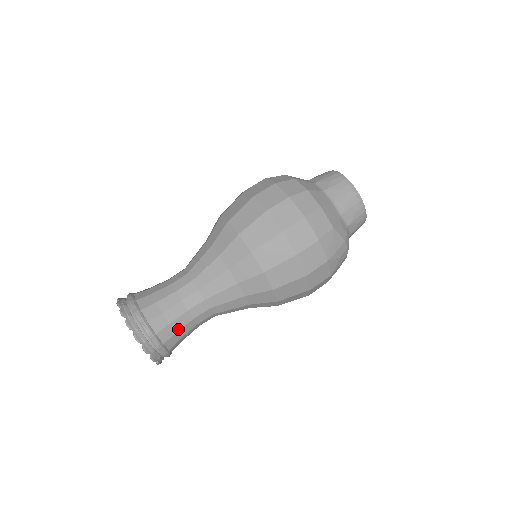
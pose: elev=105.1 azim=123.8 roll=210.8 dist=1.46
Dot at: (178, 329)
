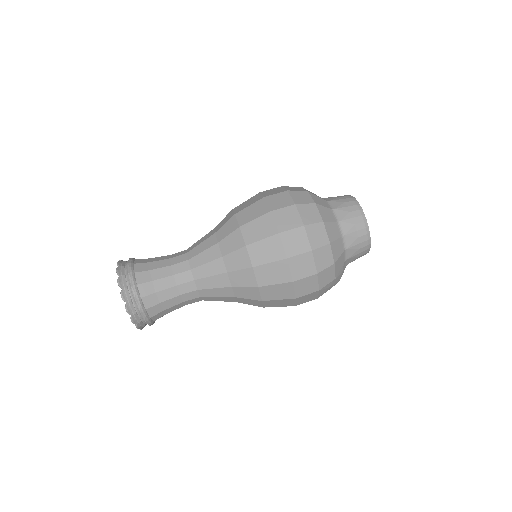
Dot at: occluded
